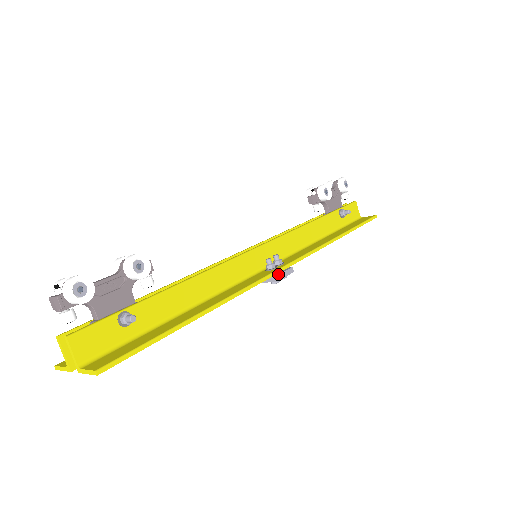
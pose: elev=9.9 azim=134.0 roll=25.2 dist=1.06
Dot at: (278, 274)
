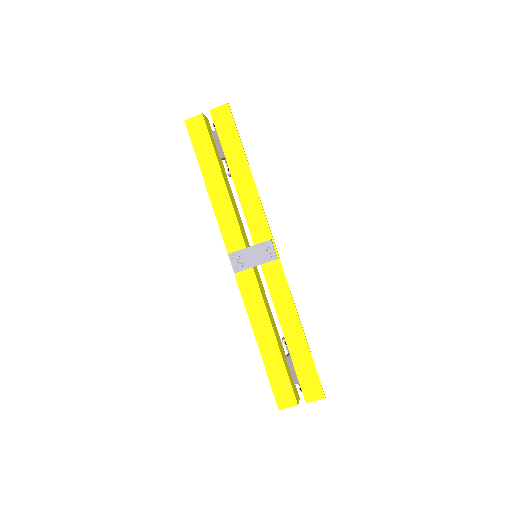
Dot at: (272, 243)
